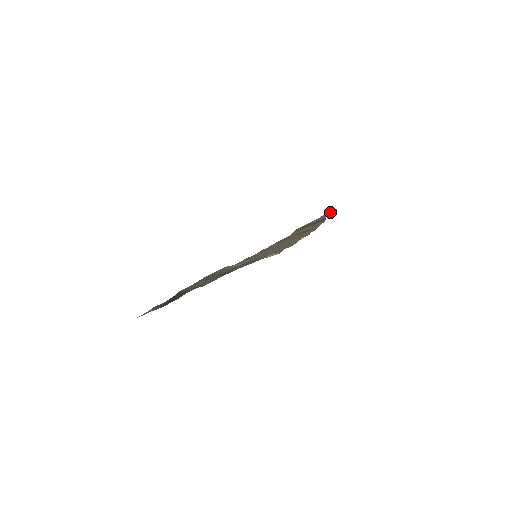
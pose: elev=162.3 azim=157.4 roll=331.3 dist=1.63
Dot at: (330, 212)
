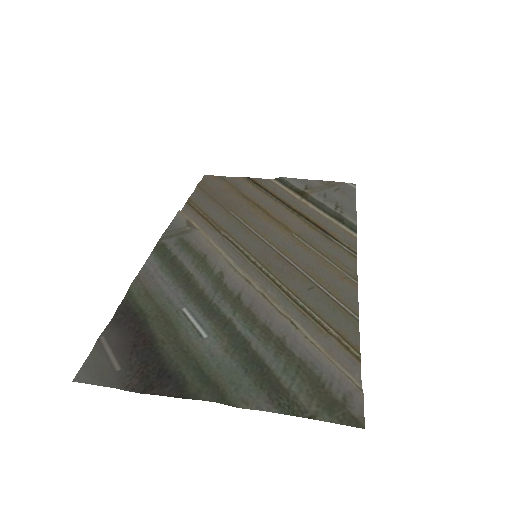
Dot at: (342, 187)
